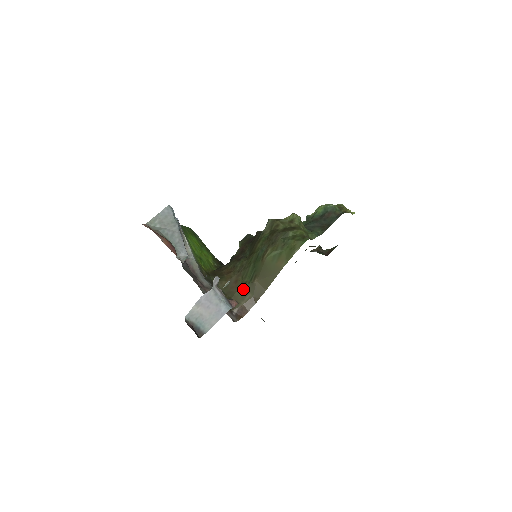
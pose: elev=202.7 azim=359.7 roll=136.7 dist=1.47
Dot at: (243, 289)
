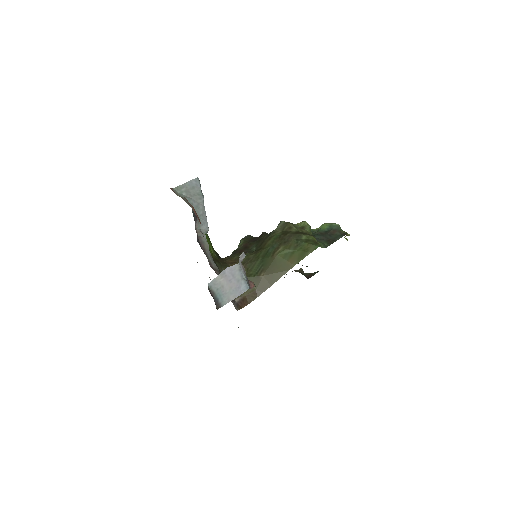
Dot at: occluded
